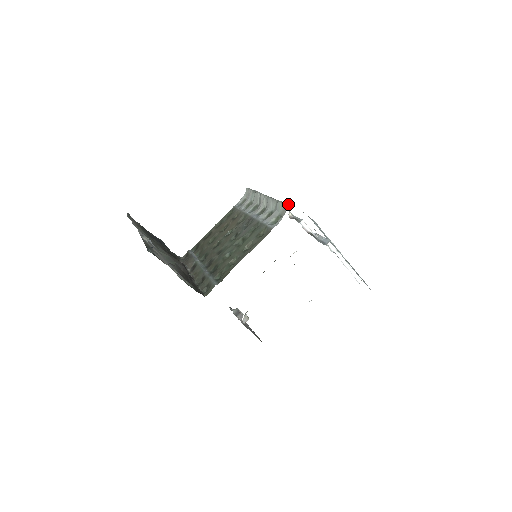
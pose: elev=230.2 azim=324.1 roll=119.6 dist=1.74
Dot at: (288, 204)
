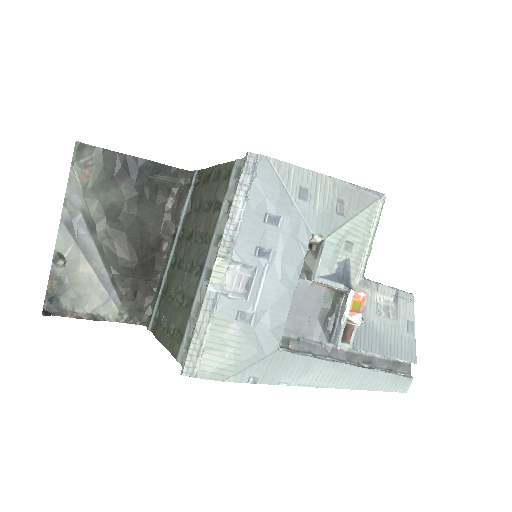
Dot at: (182, 369)
